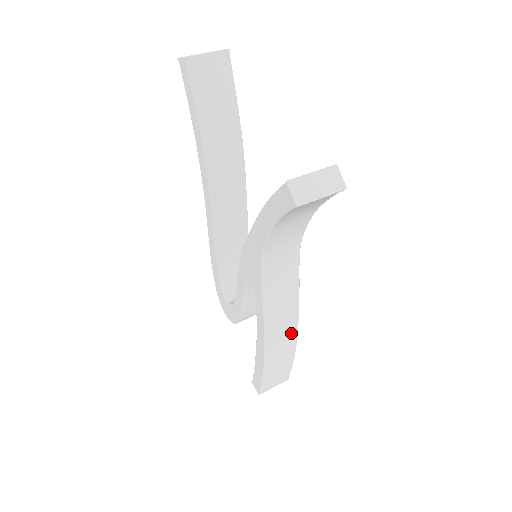
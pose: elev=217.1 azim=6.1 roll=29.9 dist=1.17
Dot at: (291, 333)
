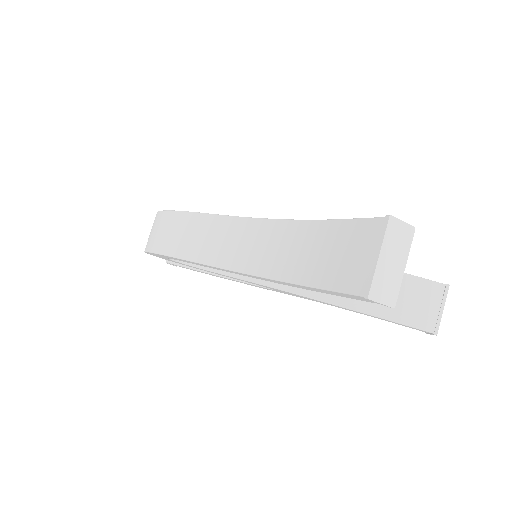
Dot at: occluded
